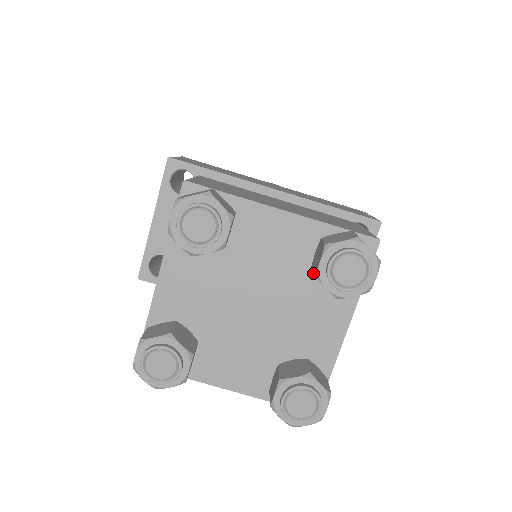
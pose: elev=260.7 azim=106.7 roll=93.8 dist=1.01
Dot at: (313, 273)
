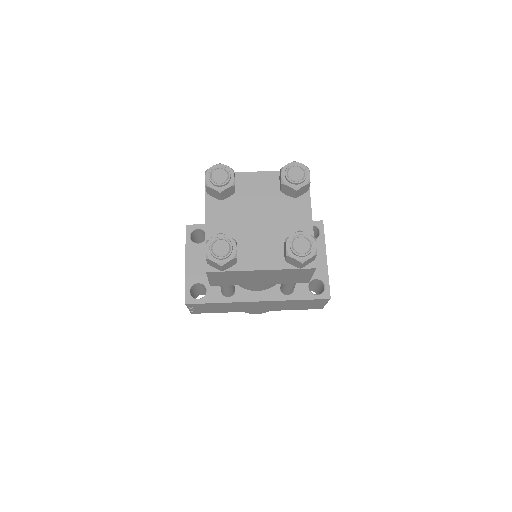
Dot at: (281, 186)
